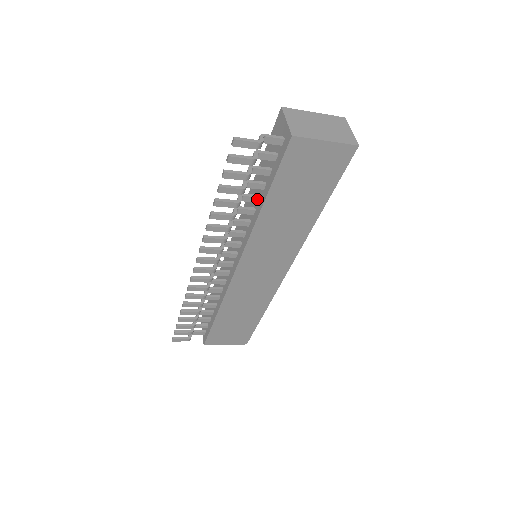
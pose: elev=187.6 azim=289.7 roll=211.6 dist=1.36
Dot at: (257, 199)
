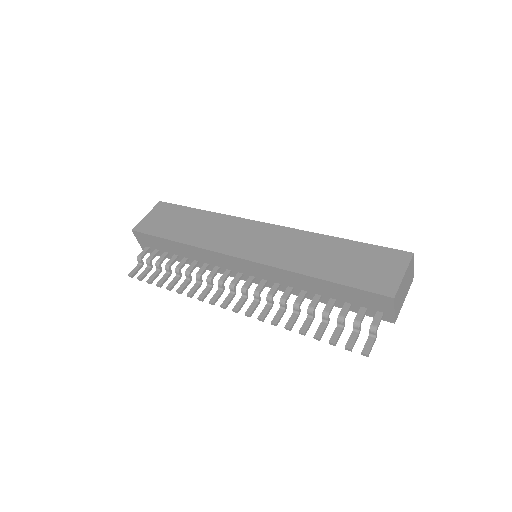
Dot at: (318, 299)
